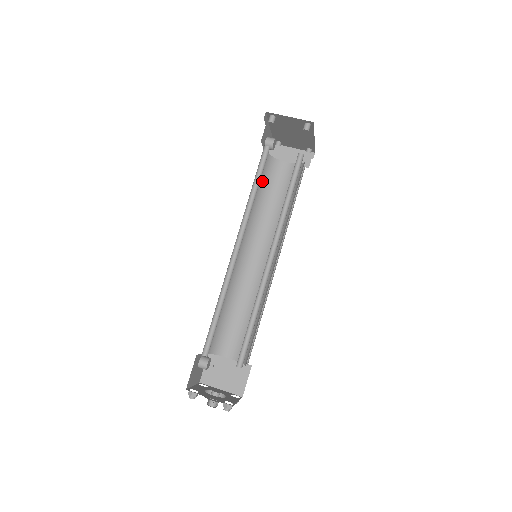
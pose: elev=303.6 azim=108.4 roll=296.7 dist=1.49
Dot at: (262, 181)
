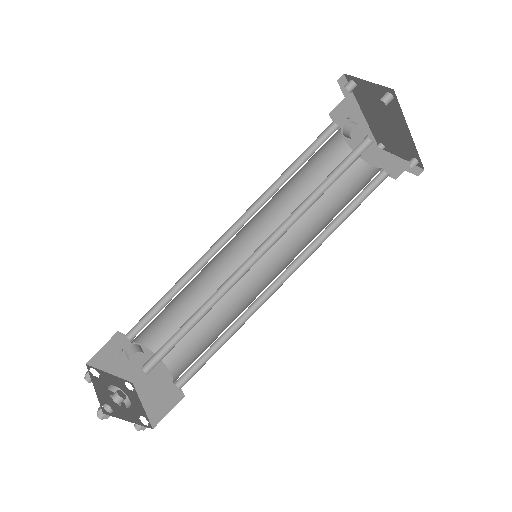
Dot at: (323, 176)
